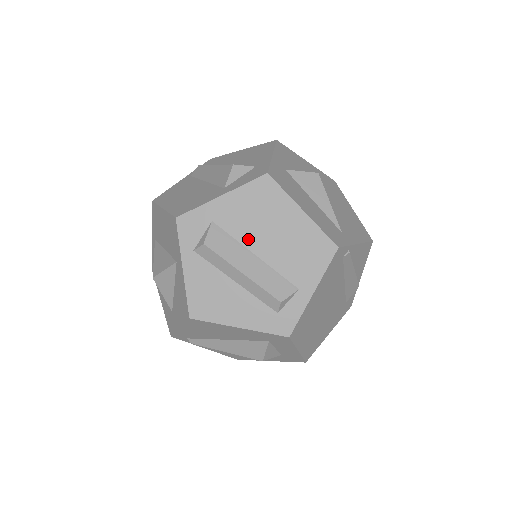
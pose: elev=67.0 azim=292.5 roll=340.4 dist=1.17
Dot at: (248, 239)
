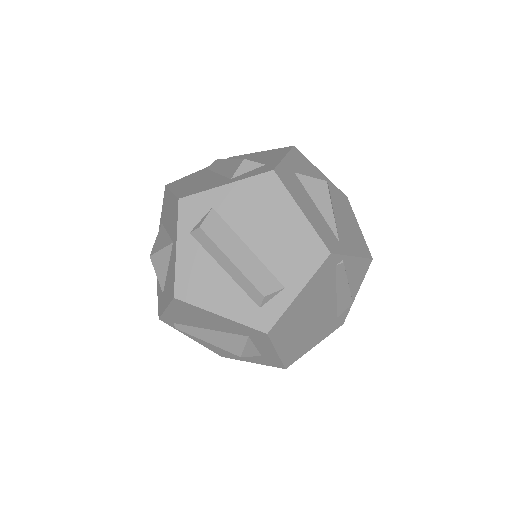
Dot at: (244, 230)
